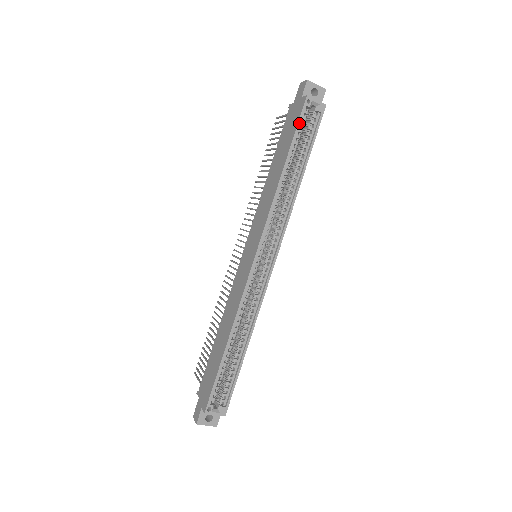
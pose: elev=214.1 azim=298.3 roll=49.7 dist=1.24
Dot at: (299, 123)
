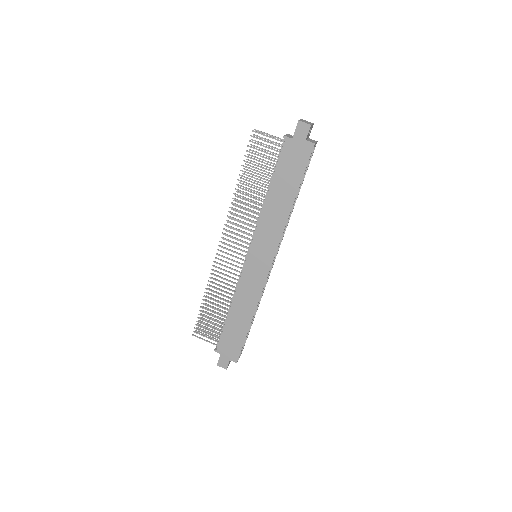
Dot at: occluded
